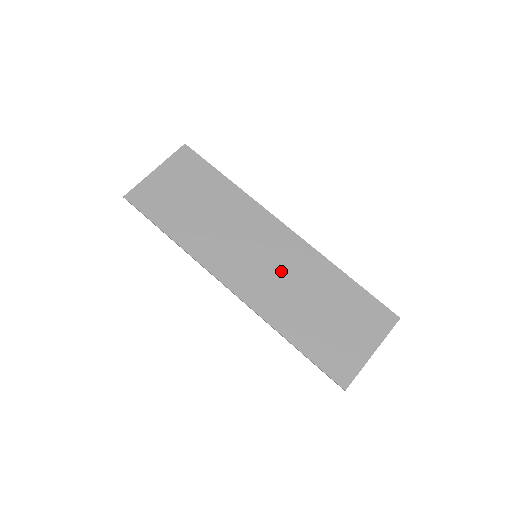
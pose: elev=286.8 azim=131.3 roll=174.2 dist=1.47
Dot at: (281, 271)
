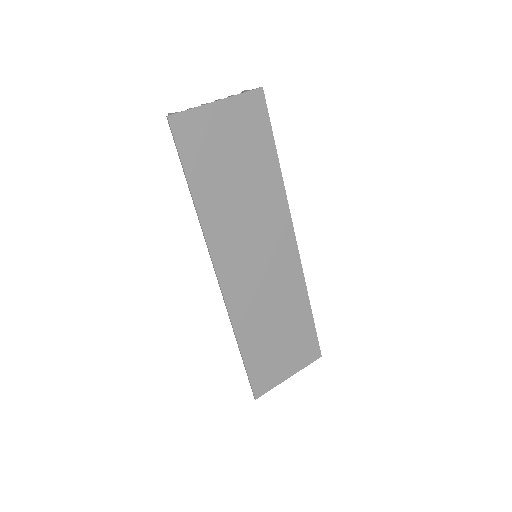
Dot at: (268, 283)
